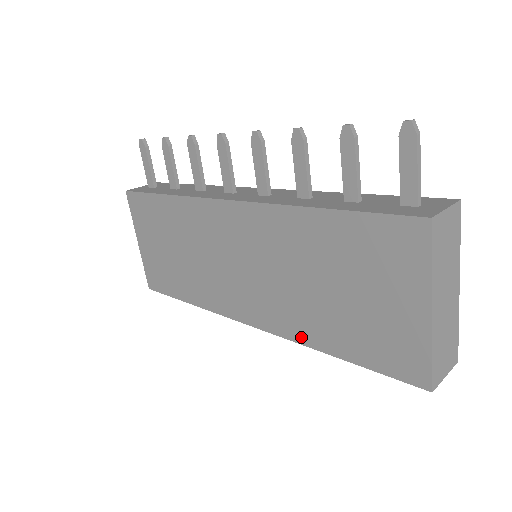
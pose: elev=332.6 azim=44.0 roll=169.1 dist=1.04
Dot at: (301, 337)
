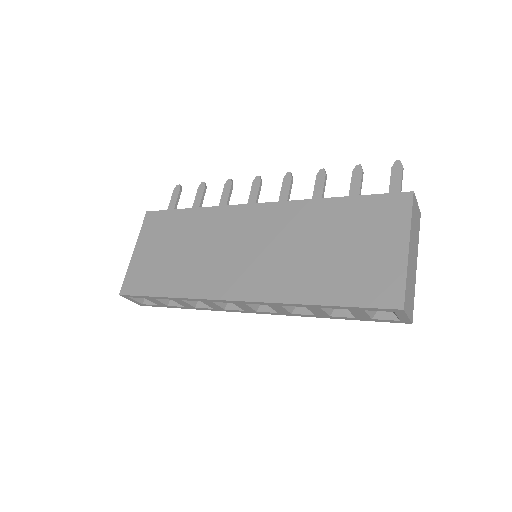
Dot at: (290, 296)
